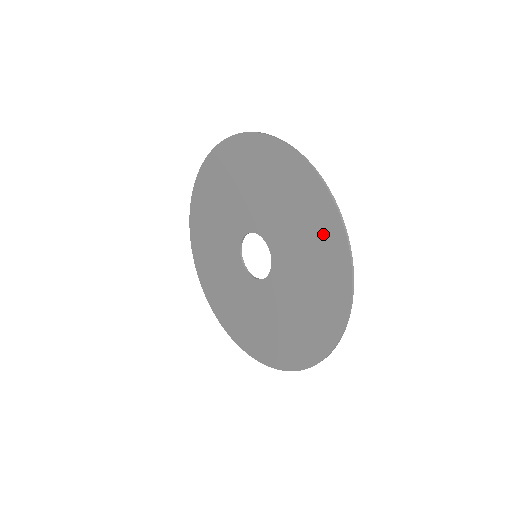
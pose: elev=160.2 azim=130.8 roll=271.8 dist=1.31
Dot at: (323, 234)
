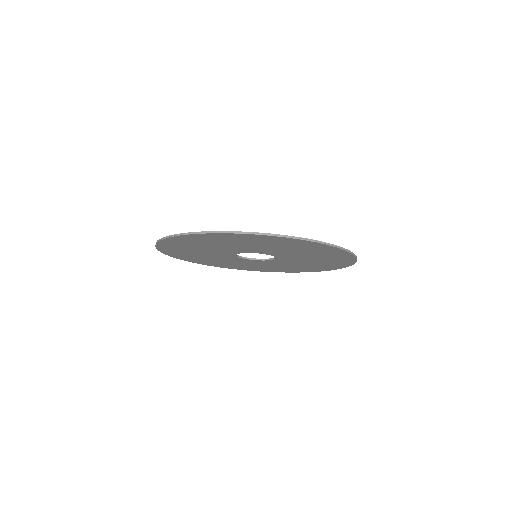
Dot at: (336, 259)
